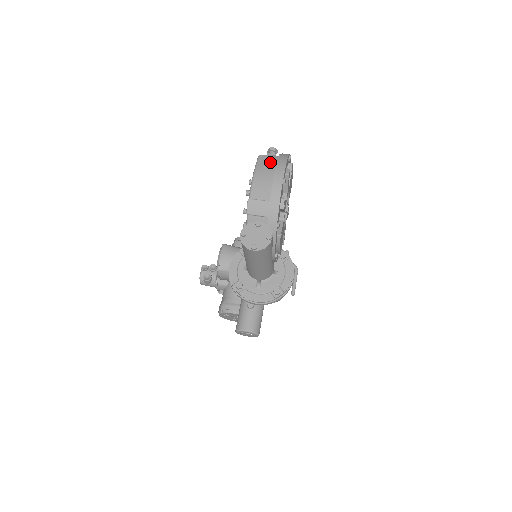
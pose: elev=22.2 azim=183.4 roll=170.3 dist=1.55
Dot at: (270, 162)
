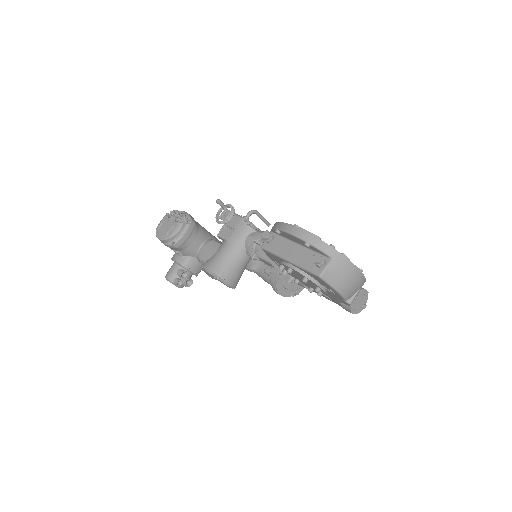
Dot at: (340, 274)
